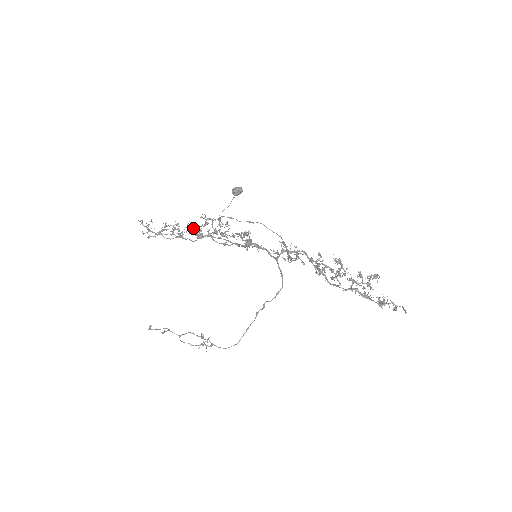
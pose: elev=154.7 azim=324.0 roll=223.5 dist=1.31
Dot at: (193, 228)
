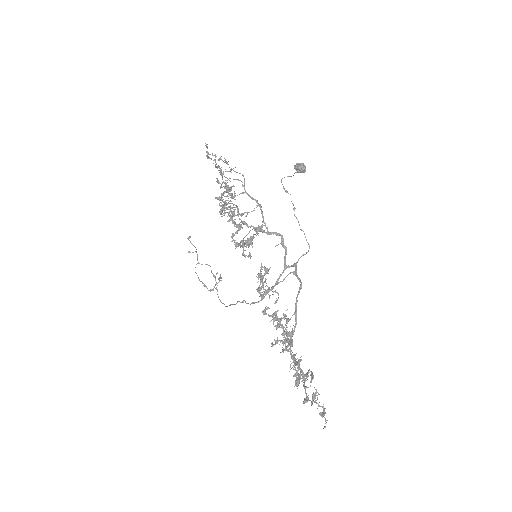
Dot at: occluded
